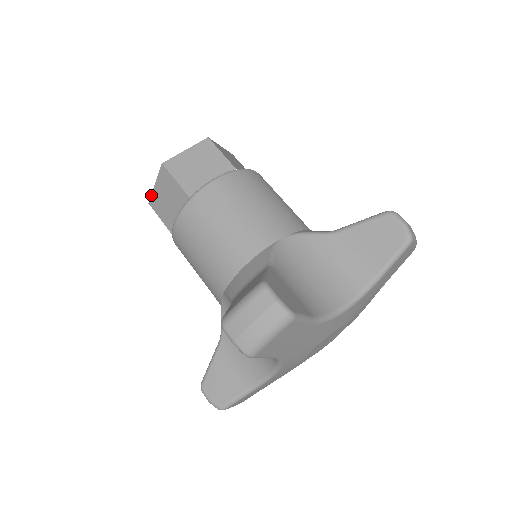
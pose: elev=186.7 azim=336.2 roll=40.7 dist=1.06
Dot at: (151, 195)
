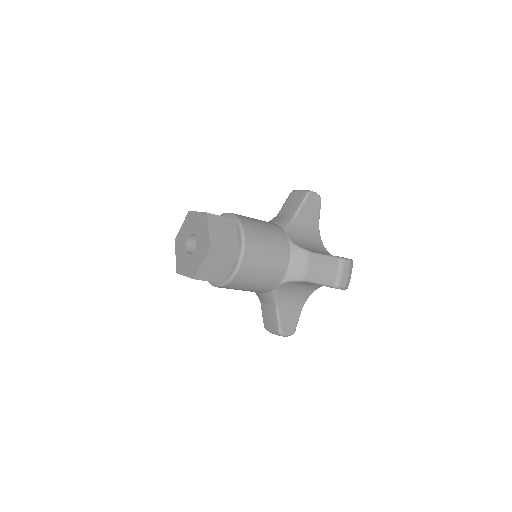
Dot at: (197, 273)
